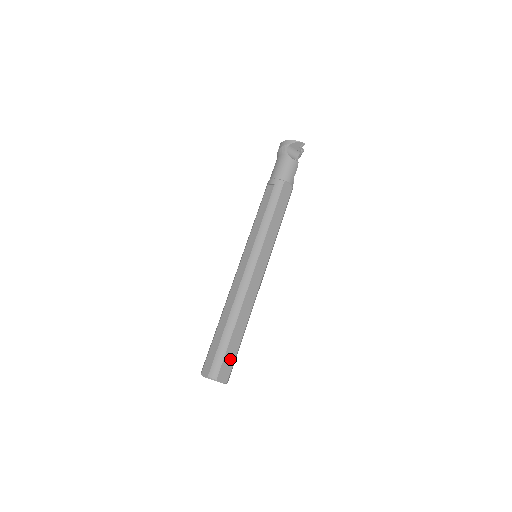
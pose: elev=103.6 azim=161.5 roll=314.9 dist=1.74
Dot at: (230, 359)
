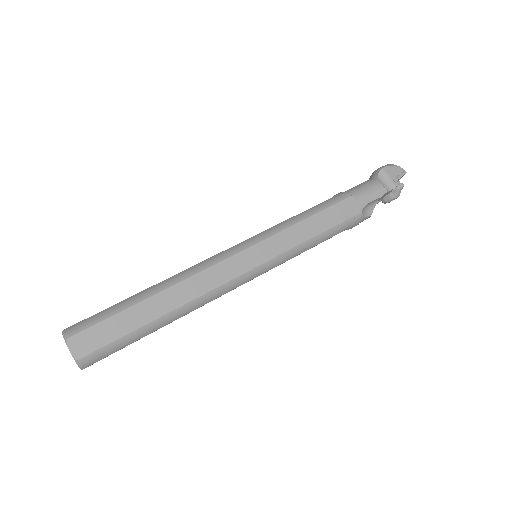
Dot at: (110, 332)
